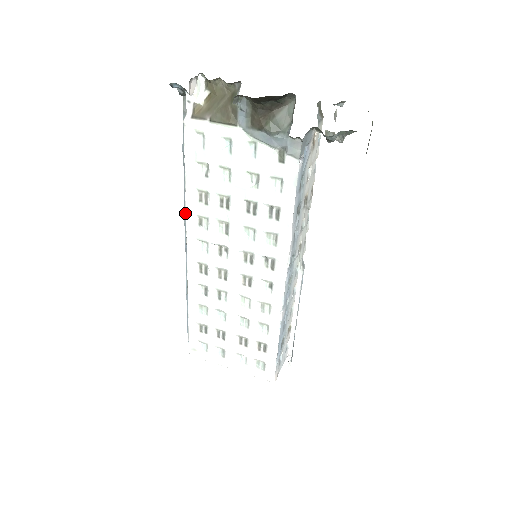
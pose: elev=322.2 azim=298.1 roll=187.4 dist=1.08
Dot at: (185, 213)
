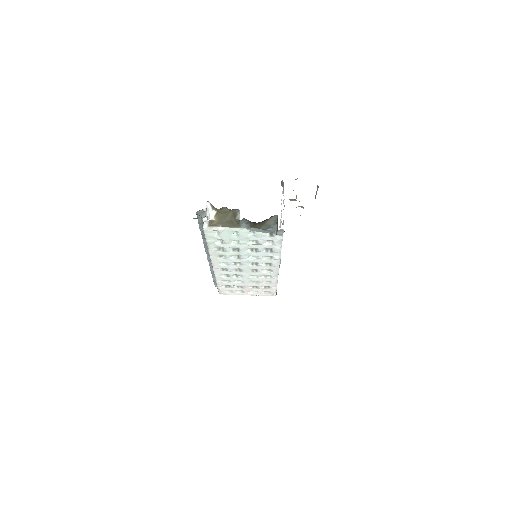
Dot at: (205, 249)
